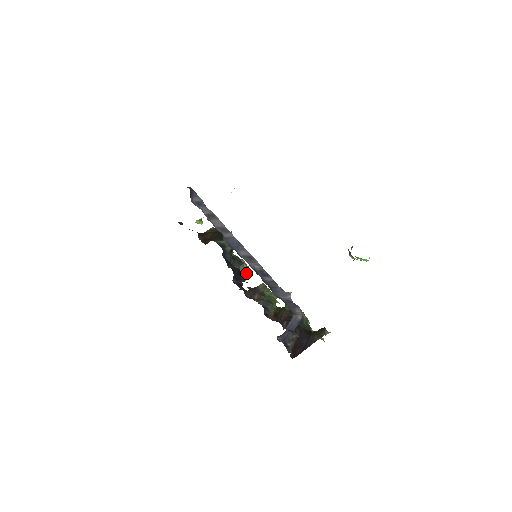
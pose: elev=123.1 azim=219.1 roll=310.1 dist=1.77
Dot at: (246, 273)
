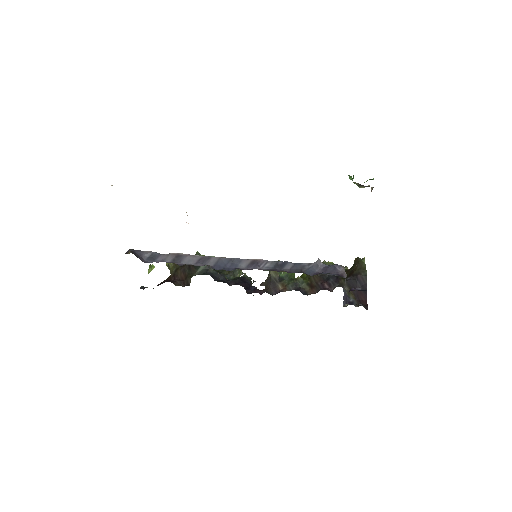
Dot at: (245, 274)
